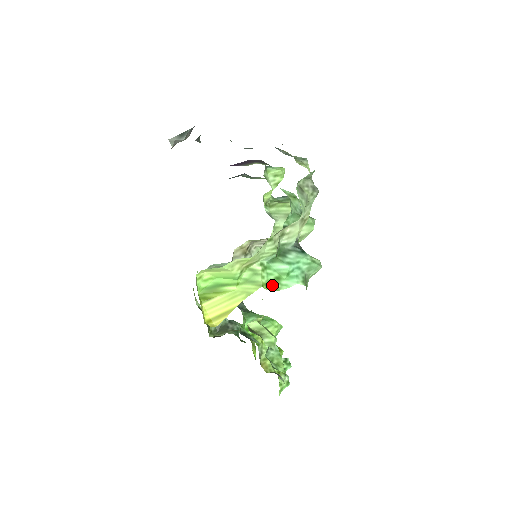
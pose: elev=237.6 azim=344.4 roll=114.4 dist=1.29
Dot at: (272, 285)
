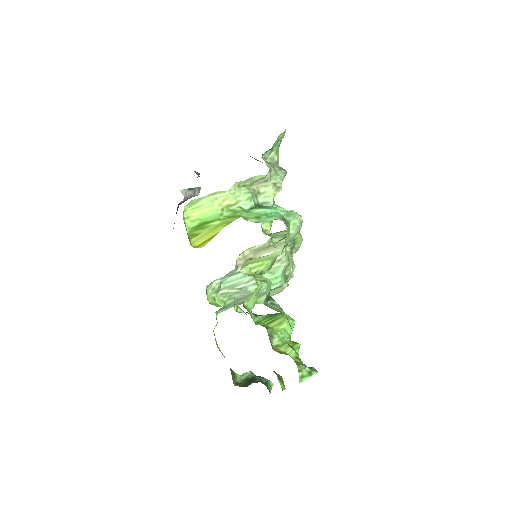
Dot at: (252, 220)
